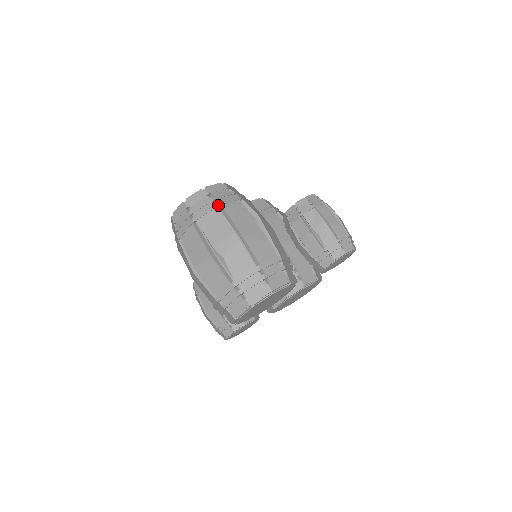
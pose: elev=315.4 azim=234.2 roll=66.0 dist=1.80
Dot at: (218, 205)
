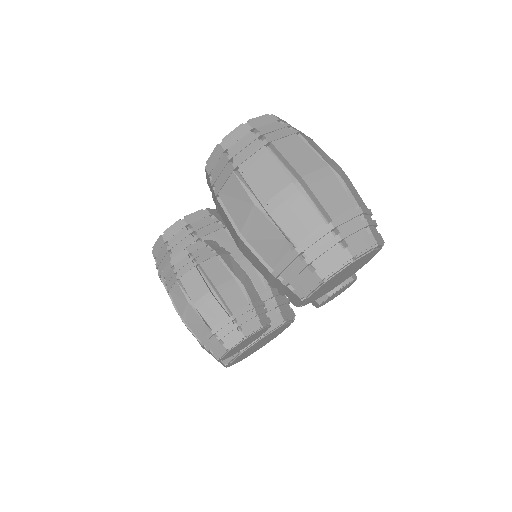
Dot at: (312, 139)
